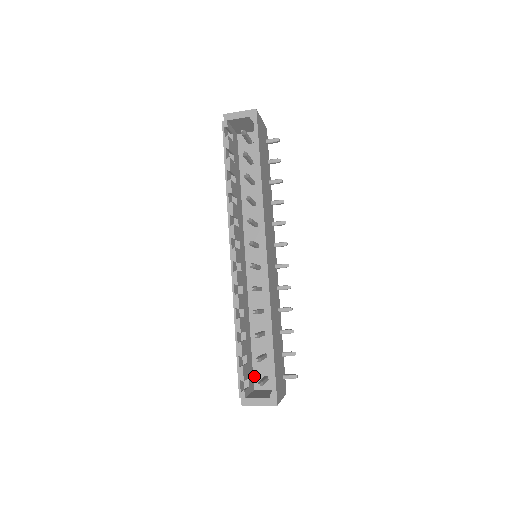
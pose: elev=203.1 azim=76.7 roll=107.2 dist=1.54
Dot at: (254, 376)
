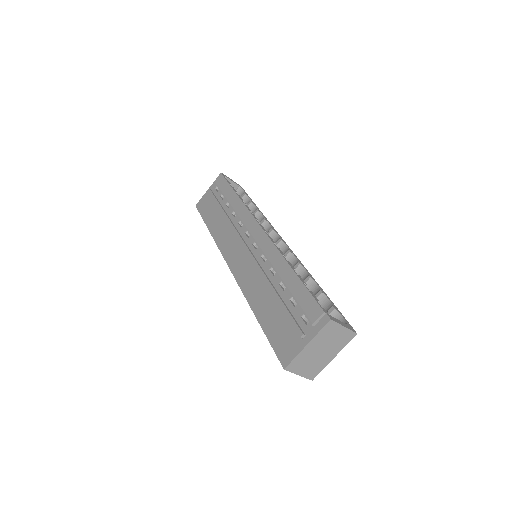
Dot at: occluded
